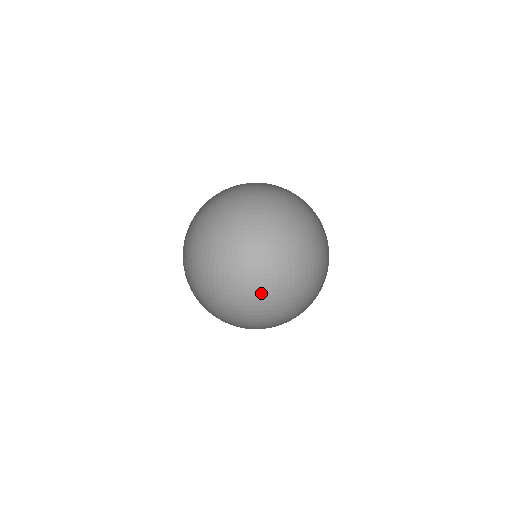
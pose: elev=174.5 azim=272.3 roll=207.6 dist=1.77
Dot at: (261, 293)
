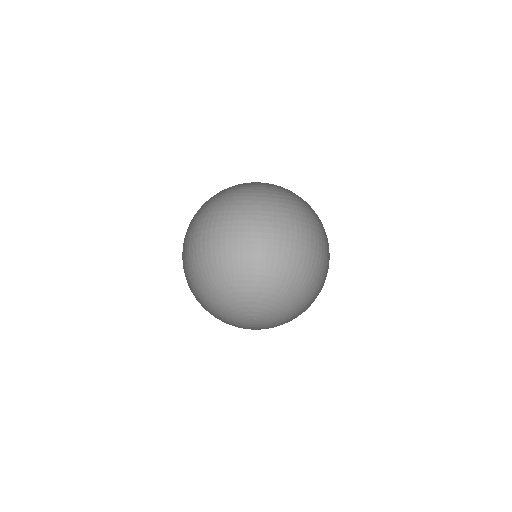
Dot at: (227, 253)
